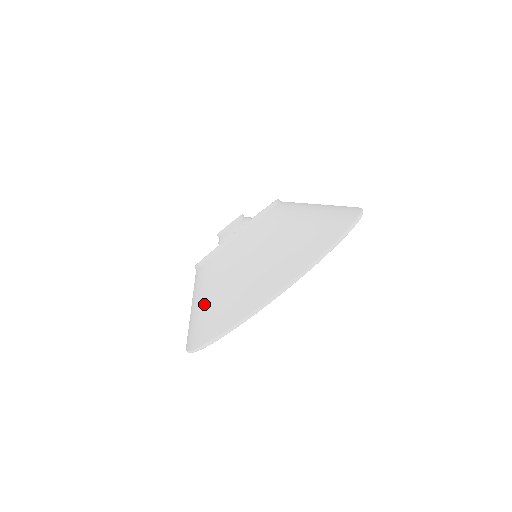
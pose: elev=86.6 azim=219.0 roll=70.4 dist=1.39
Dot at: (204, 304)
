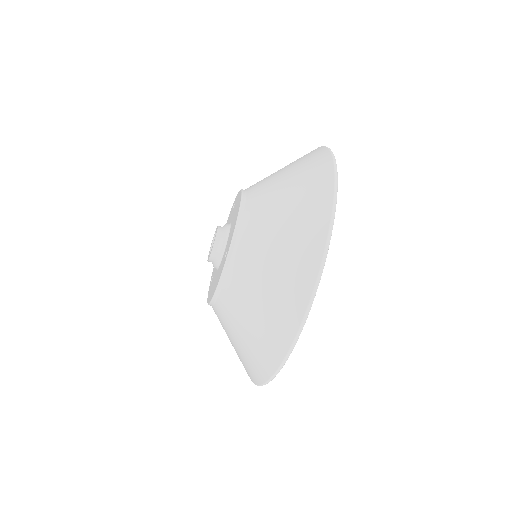
Dot at: occluded
